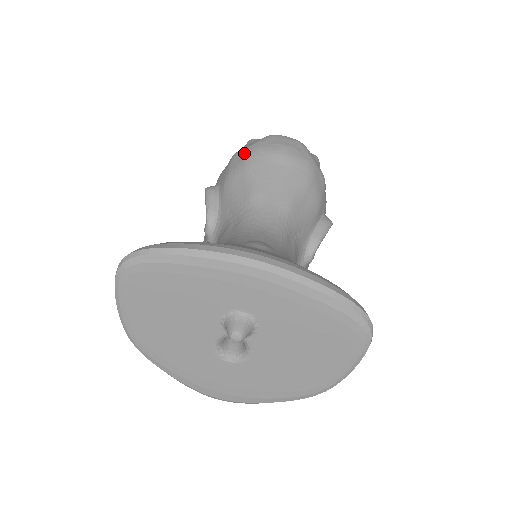
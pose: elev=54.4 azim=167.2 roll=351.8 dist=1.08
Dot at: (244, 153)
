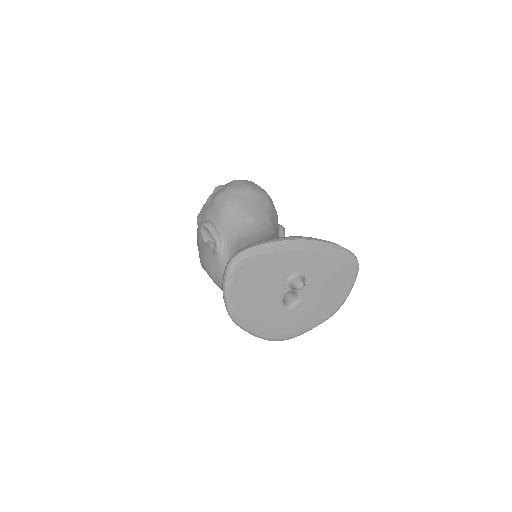
Dot at: (225, 195)
